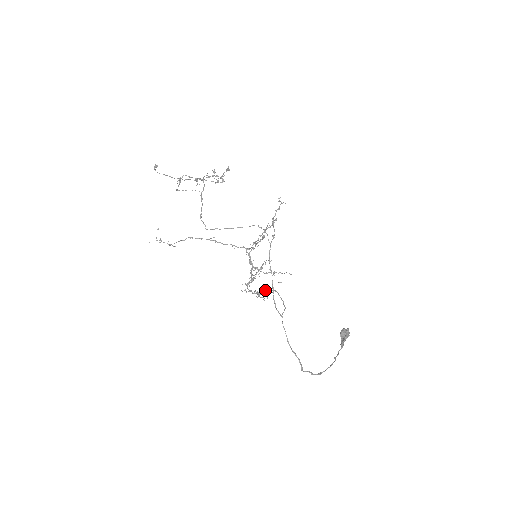
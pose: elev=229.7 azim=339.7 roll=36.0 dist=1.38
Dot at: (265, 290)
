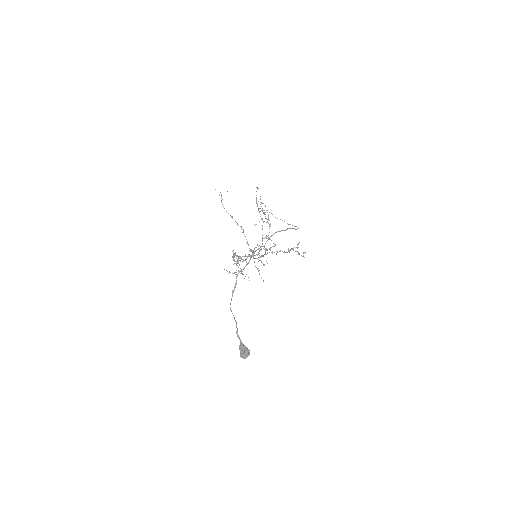
Dot at: (240, 268)
